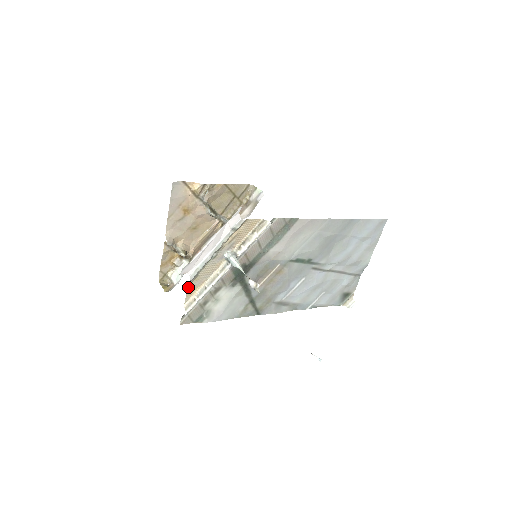
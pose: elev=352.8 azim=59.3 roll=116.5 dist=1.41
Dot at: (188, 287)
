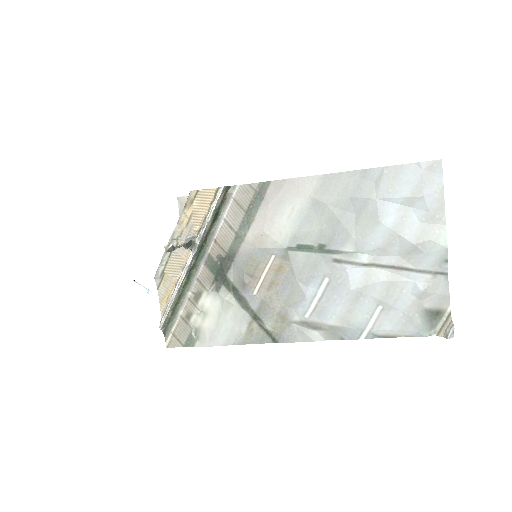
Dot at: (159, 290)
